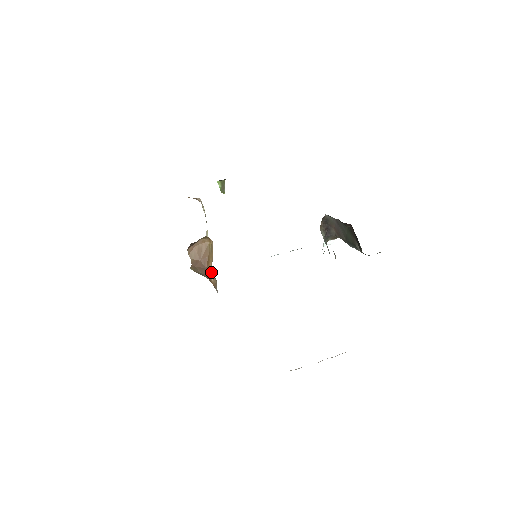
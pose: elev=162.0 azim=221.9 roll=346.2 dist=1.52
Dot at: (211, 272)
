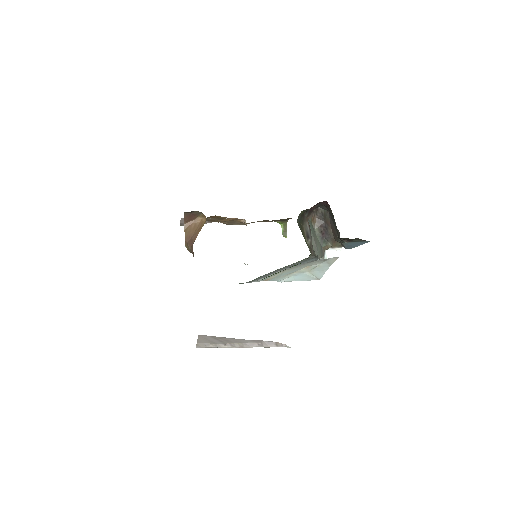
Dot at: occluded
